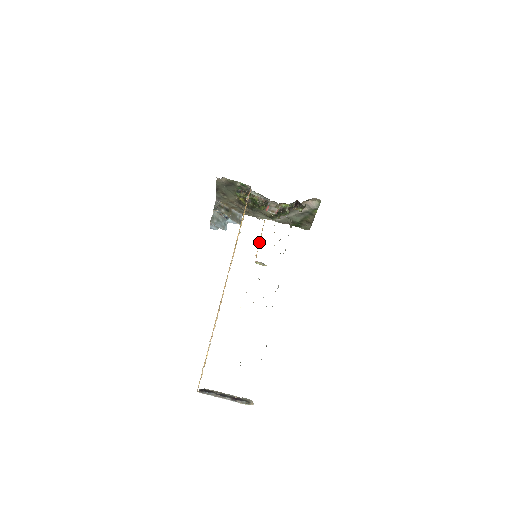
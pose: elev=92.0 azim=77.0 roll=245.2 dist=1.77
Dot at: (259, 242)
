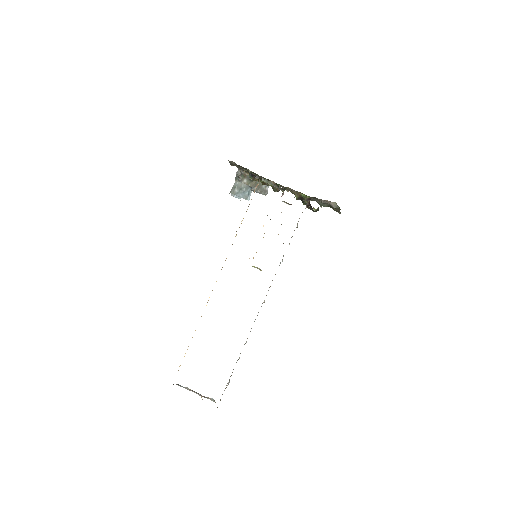
Dot at: occluded
